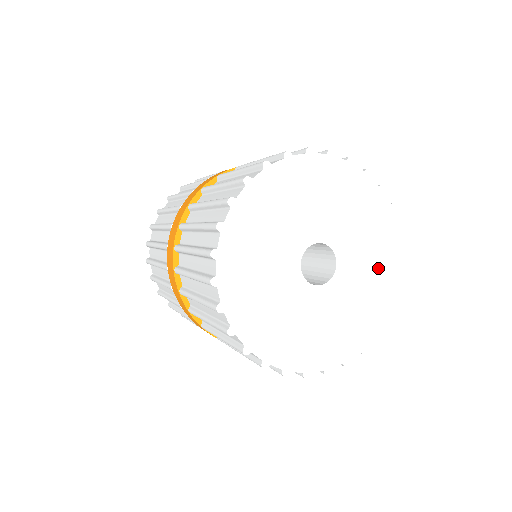
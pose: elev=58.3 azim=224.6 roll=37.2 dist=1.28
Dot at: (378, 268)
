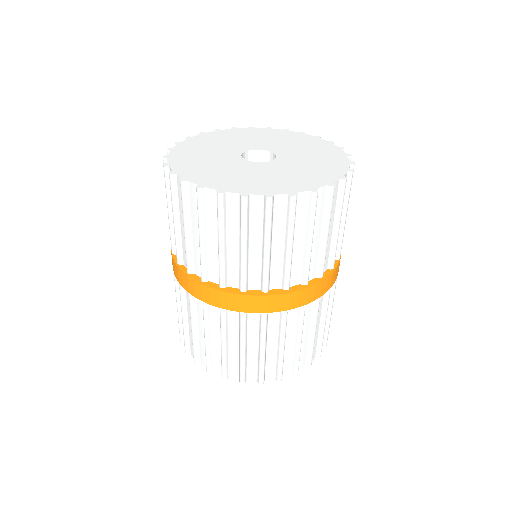
Dot at: (308, 146)
